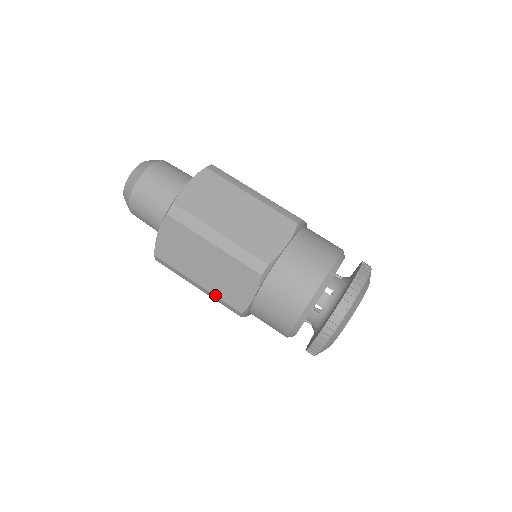
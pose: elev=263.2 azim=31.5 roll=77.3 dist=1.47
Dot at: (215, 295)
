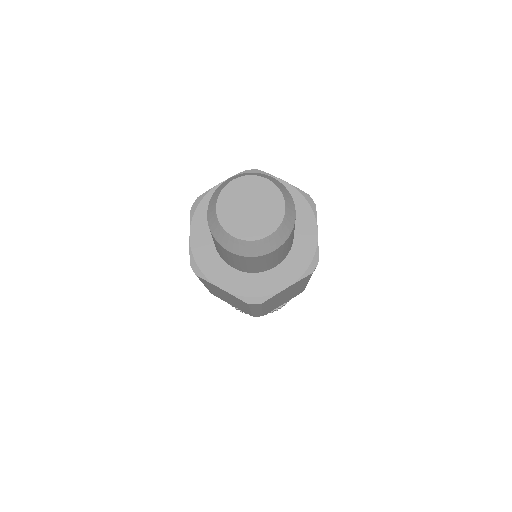
Dot at: (208, 289)
